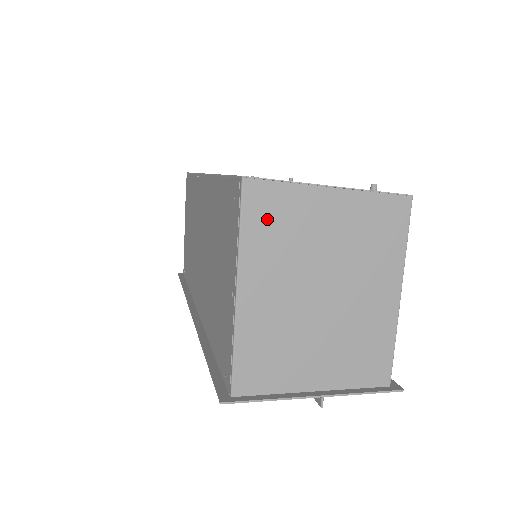
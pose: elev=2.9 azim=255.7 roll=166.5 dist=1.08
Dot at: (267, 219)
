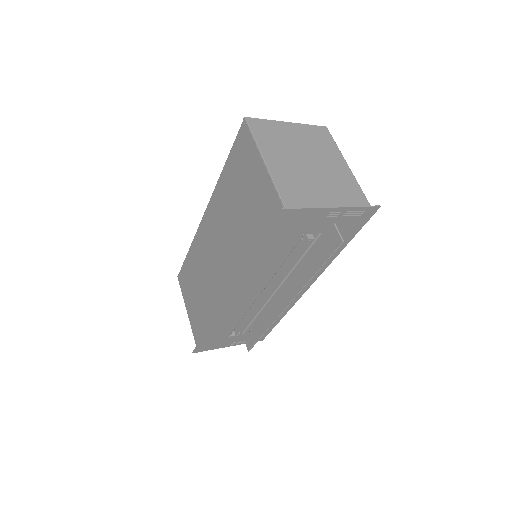
Dot at: (264, 132)
